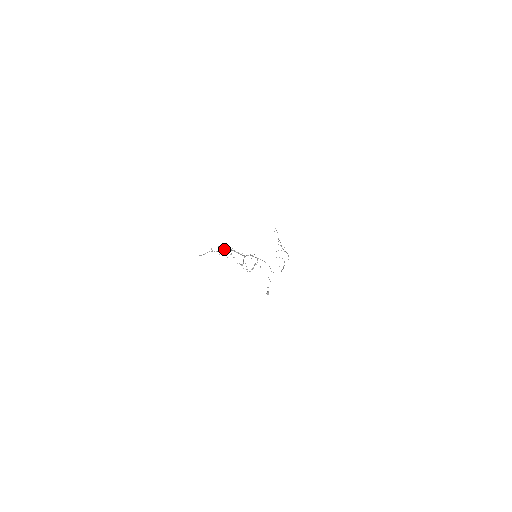
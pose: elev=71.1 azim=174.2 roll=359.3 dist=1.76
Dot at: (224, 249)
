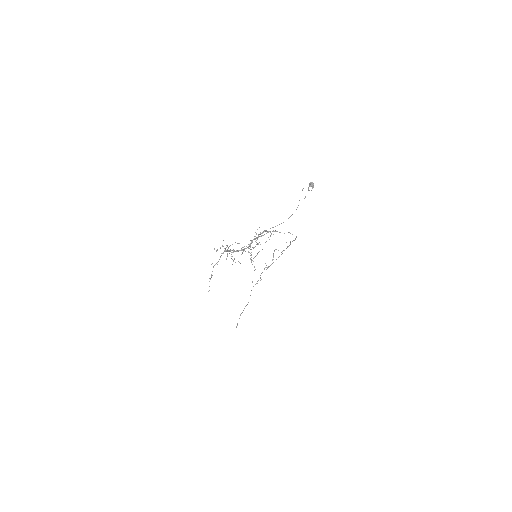
Dot at: occluded
